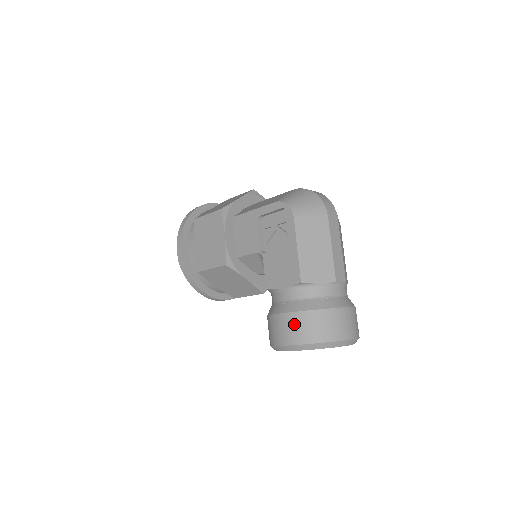
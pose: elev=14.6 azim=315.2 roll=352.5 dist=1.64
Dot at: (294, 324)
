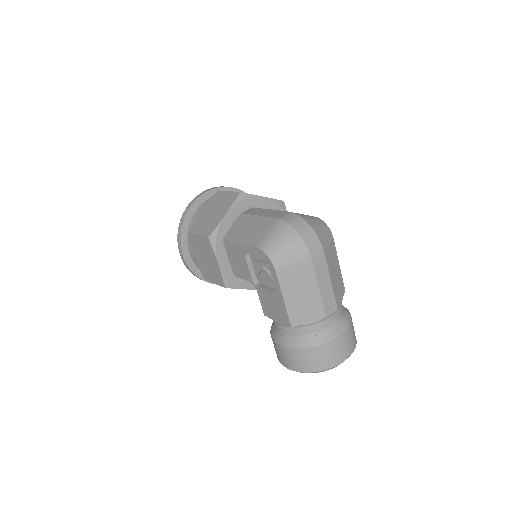
Dot at: (290, 356)
